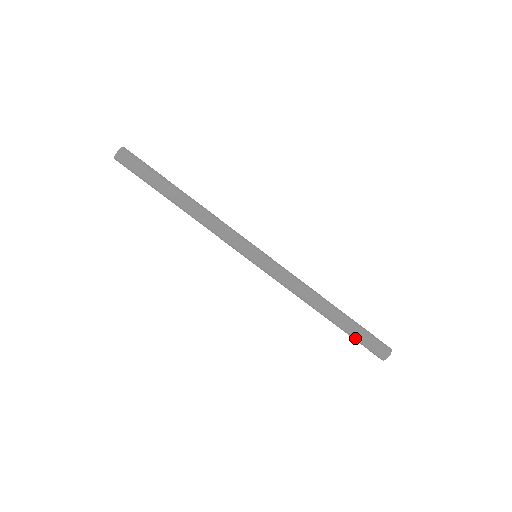
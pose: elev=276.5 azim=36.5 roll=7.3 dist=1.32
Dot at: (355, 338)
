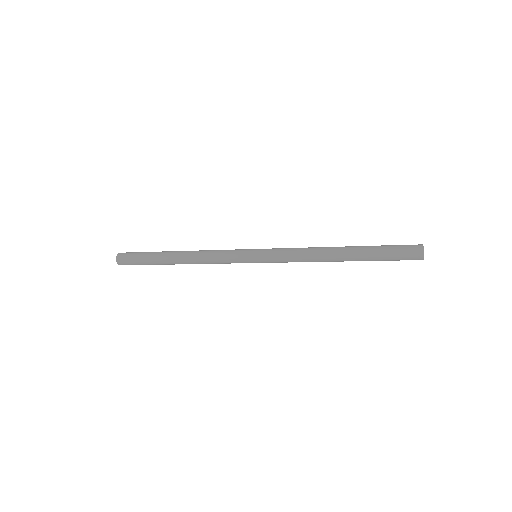
Dot at: (382, 260)
